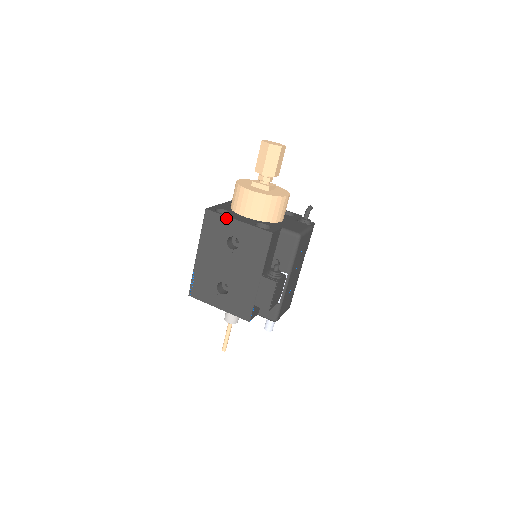
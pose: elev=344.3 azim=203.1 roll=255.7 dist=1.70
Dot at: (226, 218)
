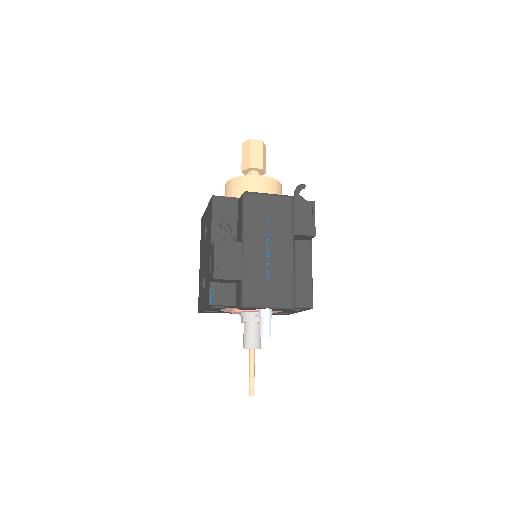
Dot at: (204, 214)
